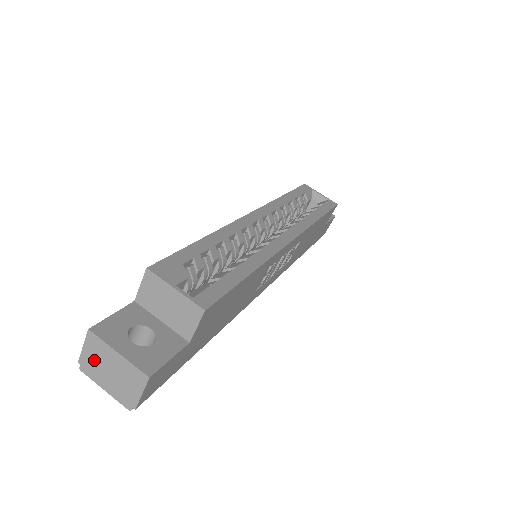
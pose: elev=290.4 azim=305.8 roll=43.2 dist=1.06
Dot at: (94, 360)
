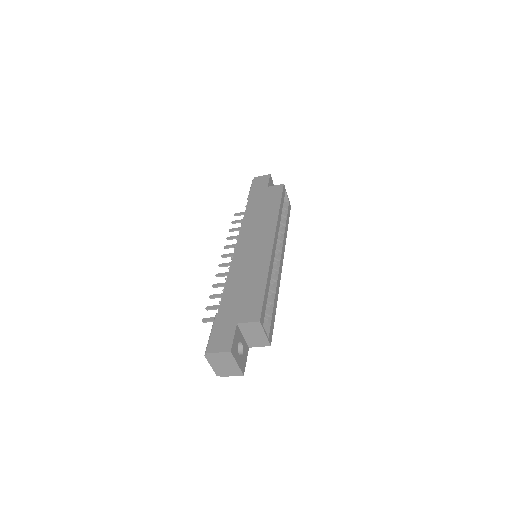
Dot at: (219, 358)
